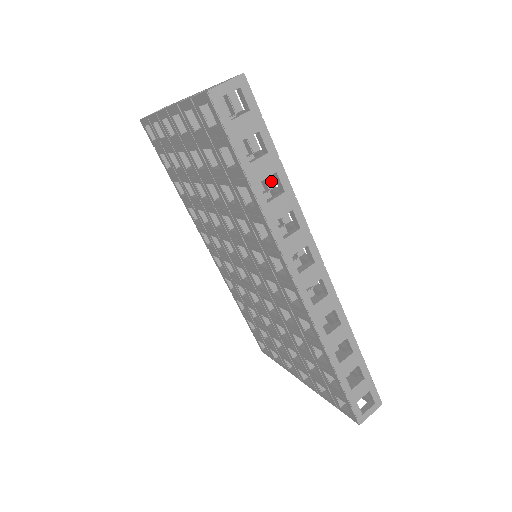
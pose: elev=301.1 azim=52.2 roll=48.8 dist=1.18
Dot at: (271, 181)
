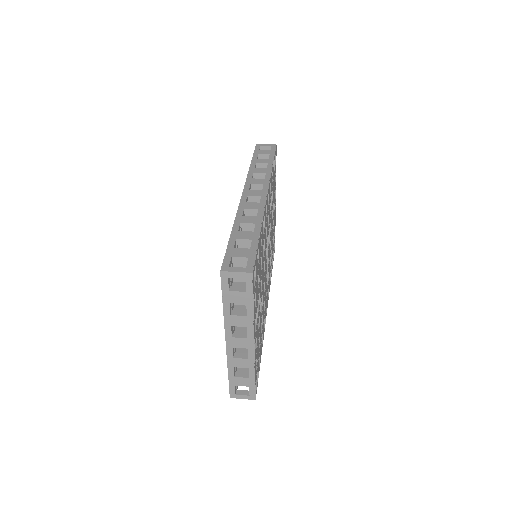
Dot at: occluded
